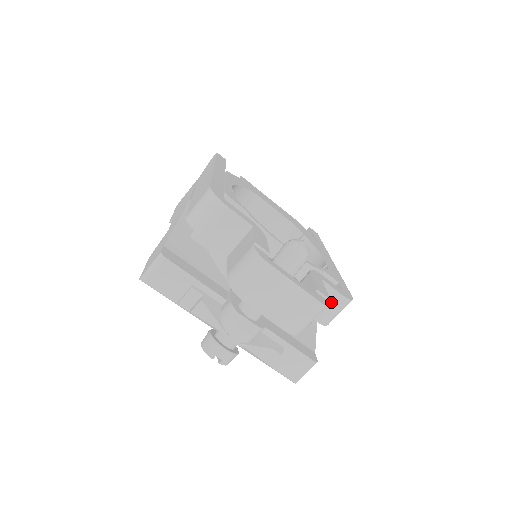
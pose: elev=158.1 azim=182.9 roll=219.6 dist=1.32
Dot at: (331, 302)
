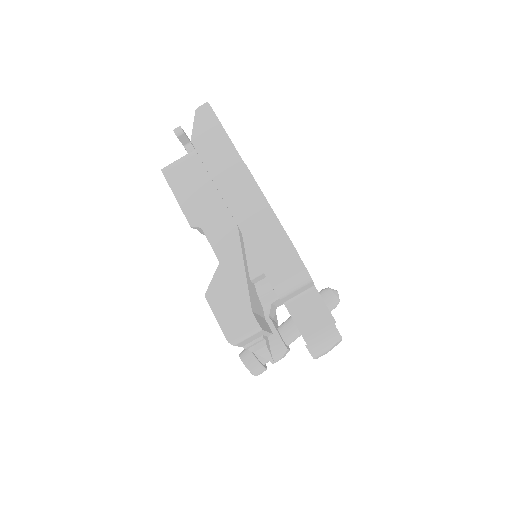
Dot at: occluded
